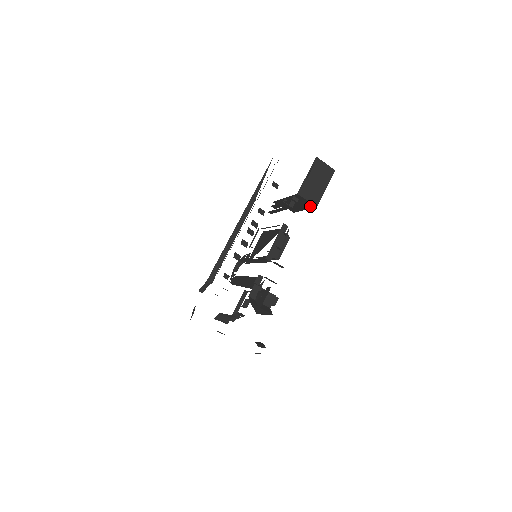
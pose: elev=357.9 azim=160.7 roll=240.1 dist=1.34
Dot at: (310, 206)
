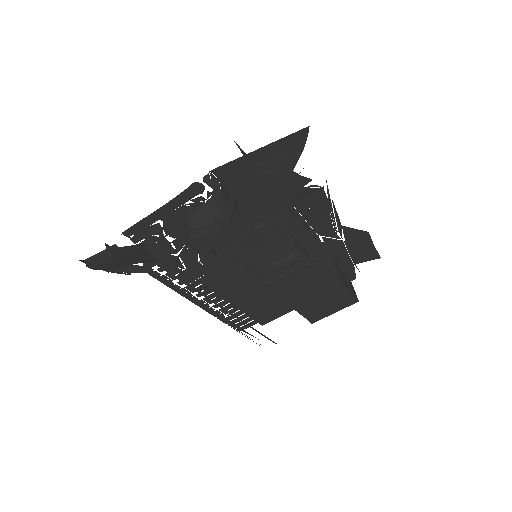
Dot at: (331, 282)
